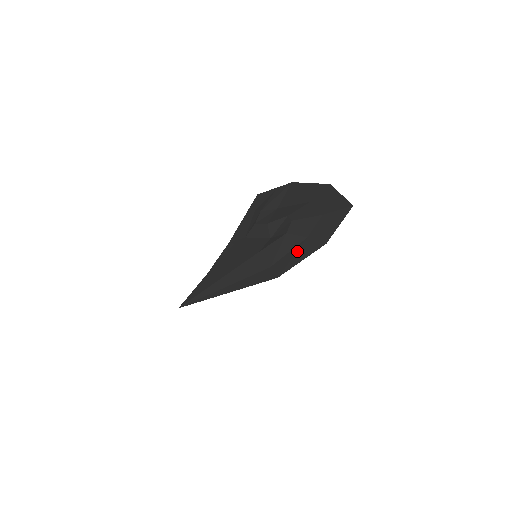
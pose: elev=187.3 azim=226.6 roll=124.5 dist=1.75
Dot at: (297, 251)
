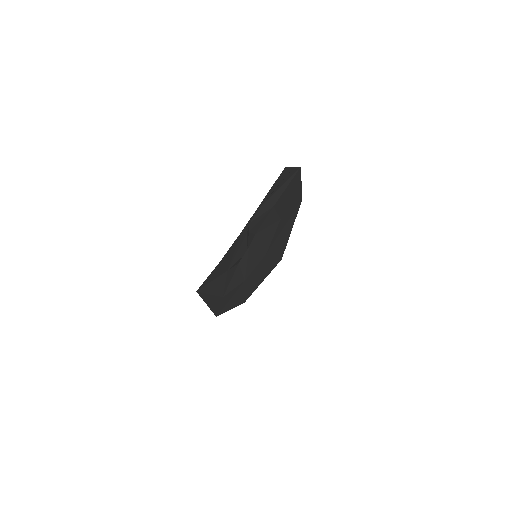
Dot at: (234, 294)
